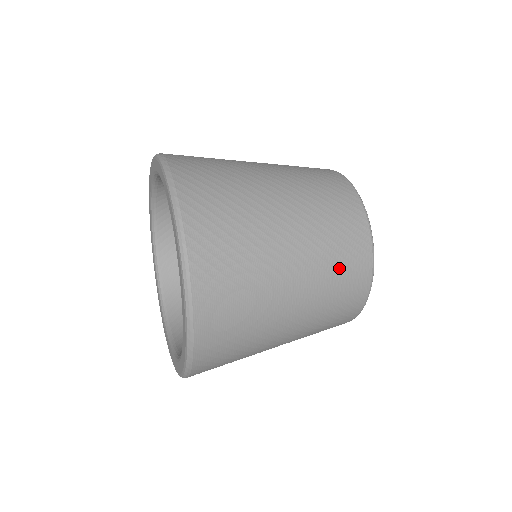
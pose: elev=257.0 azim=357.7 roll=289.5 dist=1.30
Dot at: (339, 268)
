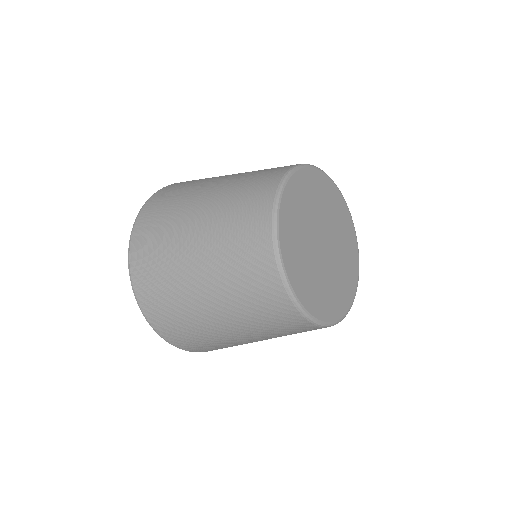
Dot at: (288, 333)
